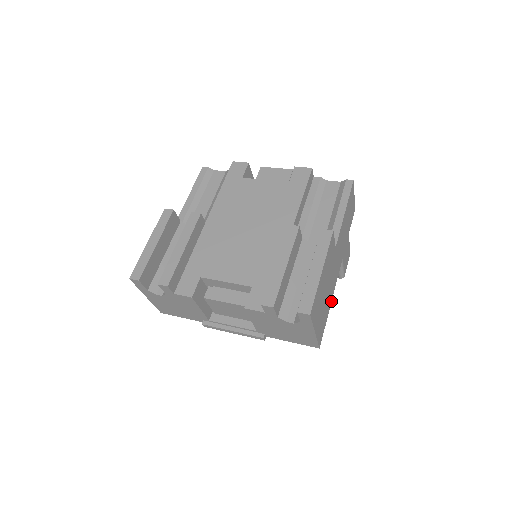
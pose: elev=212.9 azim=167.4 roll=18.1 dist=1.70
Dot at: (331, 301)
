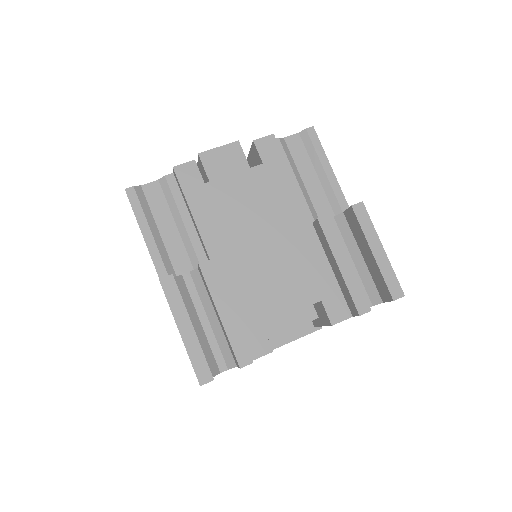
Dot at: occluded
